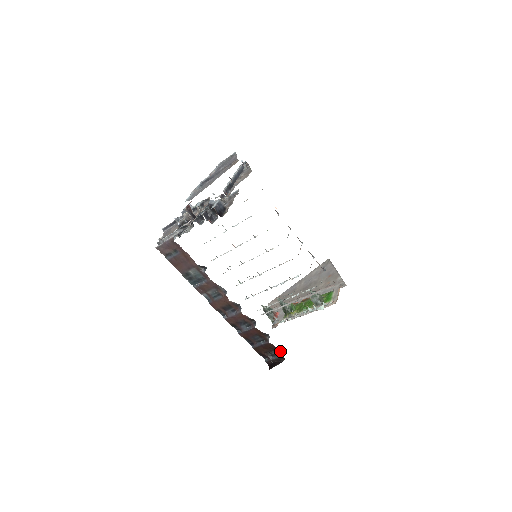
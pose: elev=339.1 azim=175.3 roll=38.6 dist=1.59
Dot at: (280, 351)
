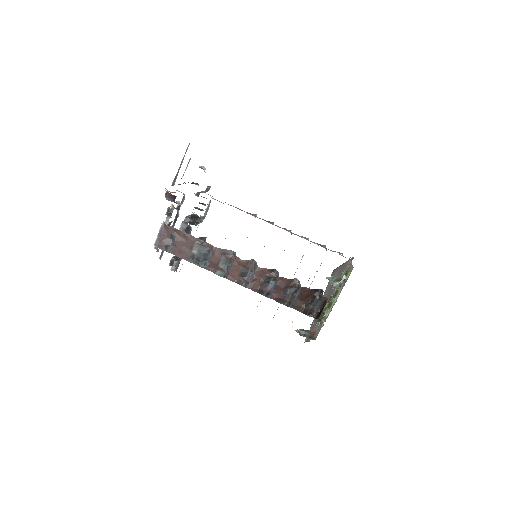
Dot at: (318, 293)
